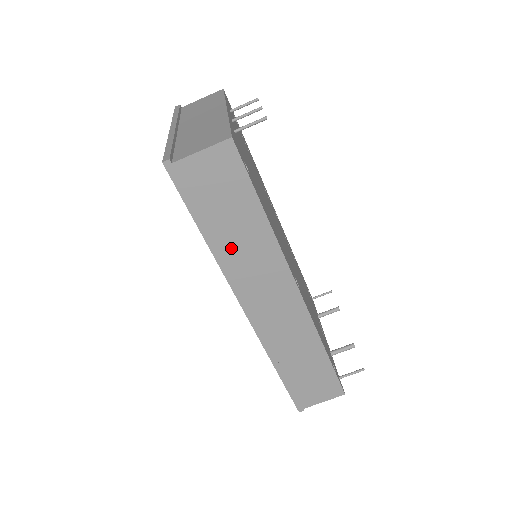
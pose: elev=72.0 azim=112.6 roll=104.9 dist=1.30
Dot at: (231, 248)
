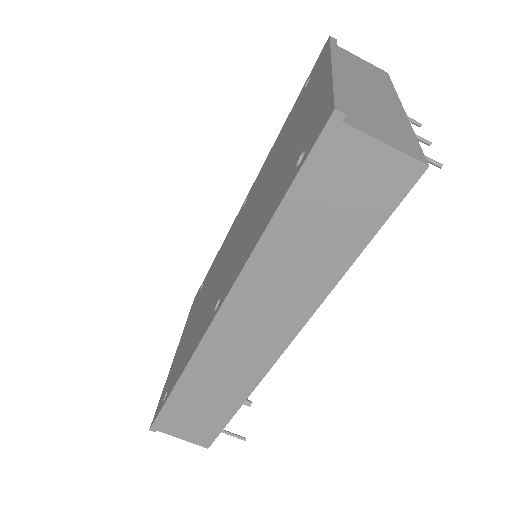
Dot at: (281, 257)
